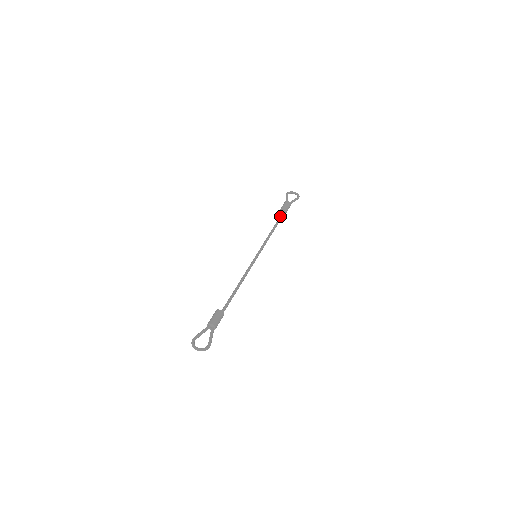
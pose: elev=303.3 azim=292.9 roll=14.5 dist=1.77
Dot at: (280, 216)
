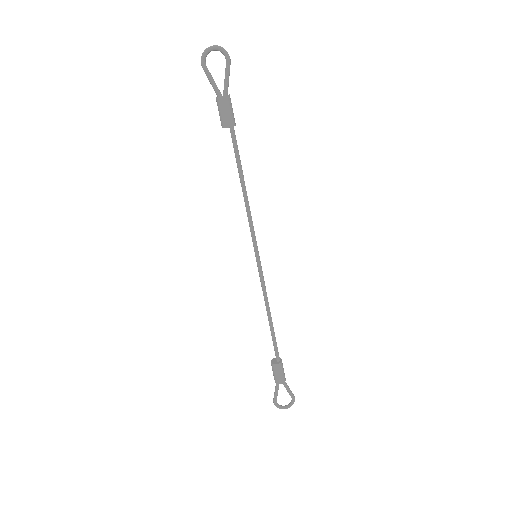
Dot at: (233, 146)
